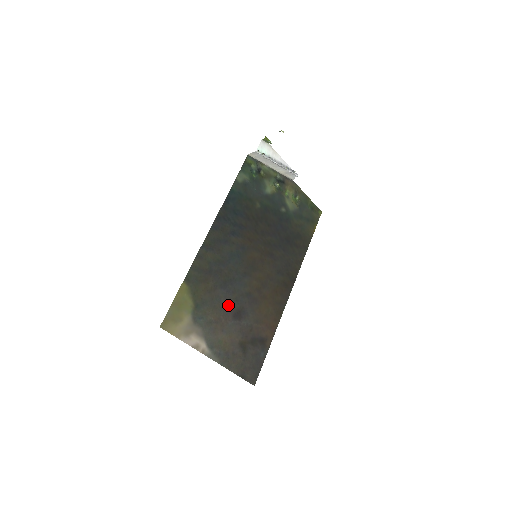
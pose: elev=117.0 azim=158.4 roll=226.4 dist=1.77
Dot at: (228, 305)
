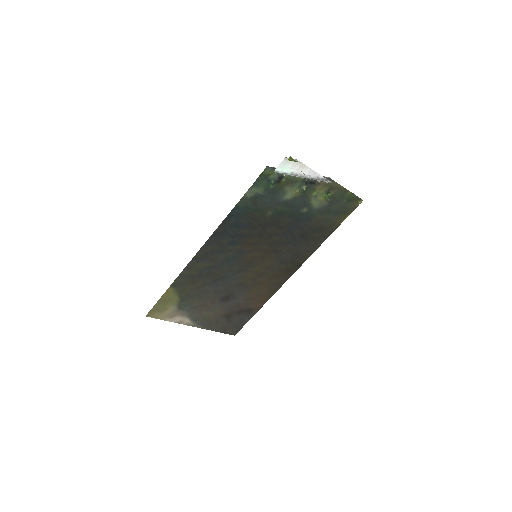
Dot at: (216, 294)
